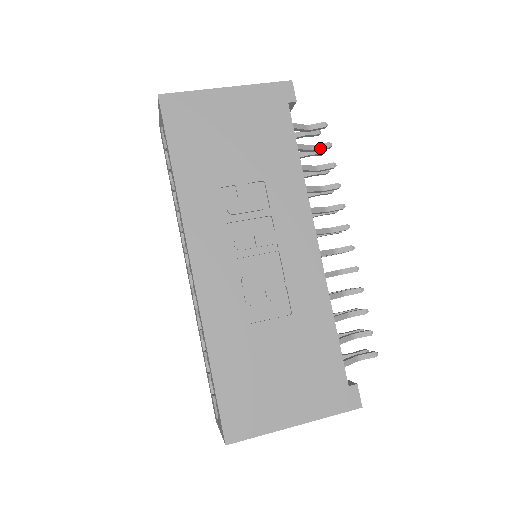
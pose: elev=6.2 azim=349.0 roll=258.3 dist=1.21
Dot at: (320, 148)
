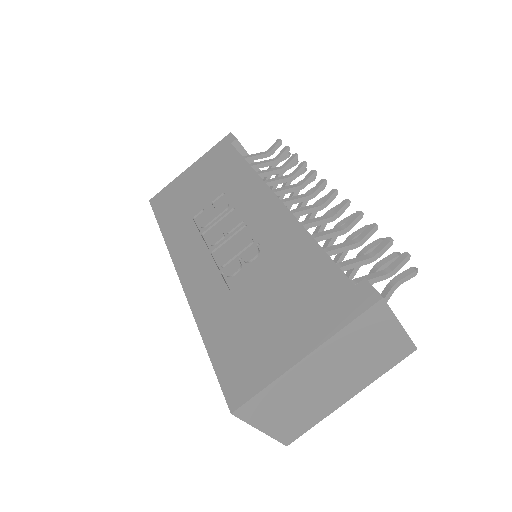
Dot at: (280, 155)
